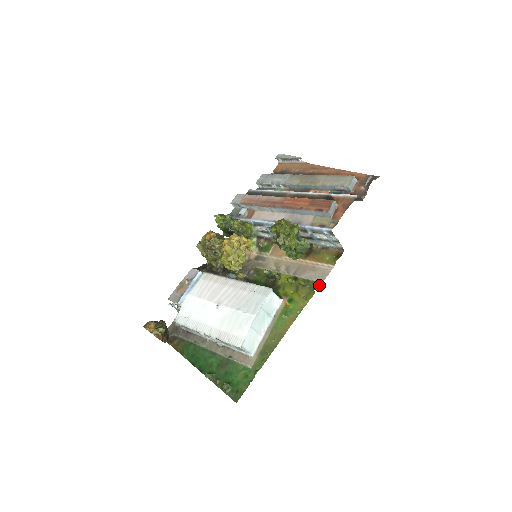
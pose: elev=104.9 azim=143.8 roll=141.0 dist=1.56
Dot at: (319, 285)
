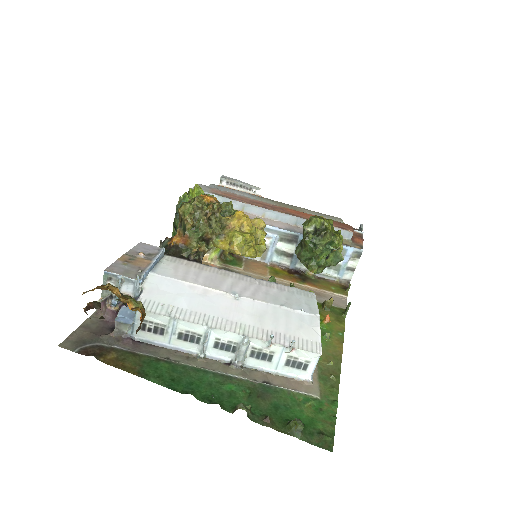
Dot at: (344, 311)
